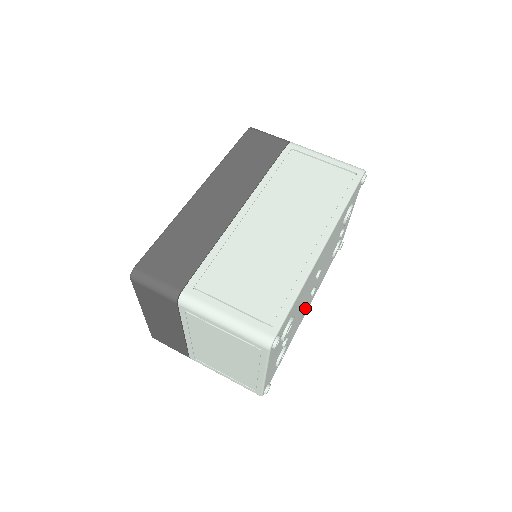
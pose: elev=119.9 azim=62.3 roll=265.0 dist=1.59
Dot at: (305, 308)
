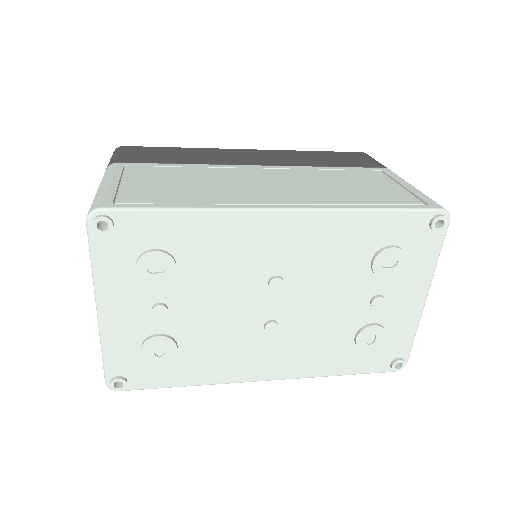
Dot at: (253, 349)
